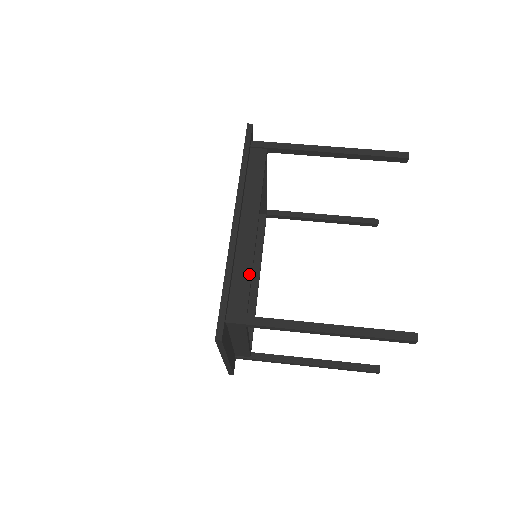
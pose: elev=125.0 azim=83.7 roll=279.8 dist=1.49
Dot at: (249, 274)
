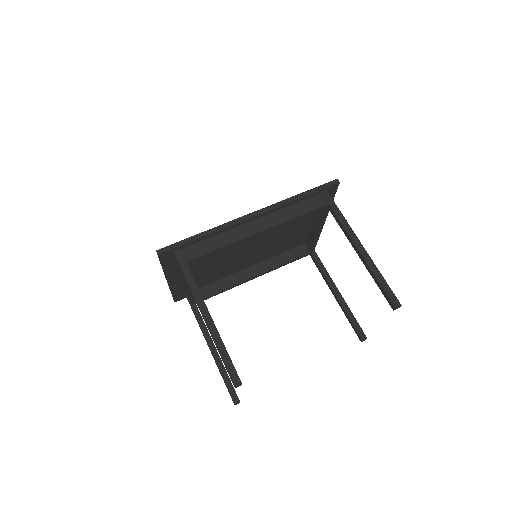
Dot at: (218, 247)
